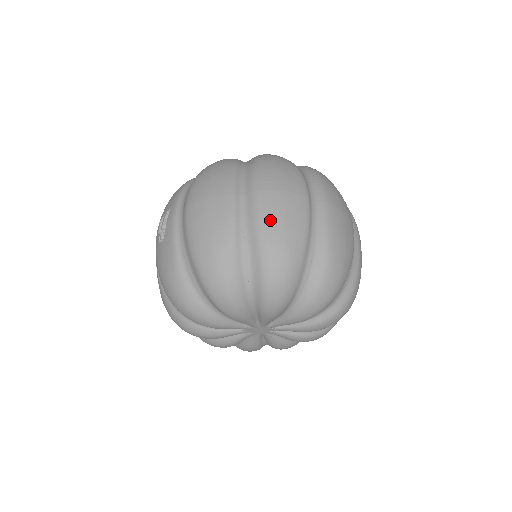
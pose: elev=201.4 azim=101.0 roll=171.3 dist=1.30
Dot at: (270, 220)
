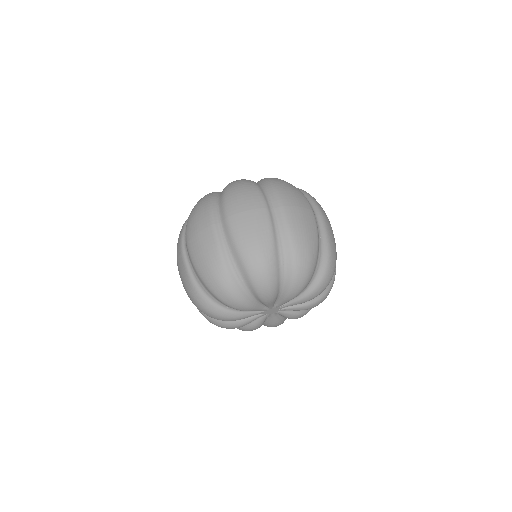
Dot at: (197, 260)
